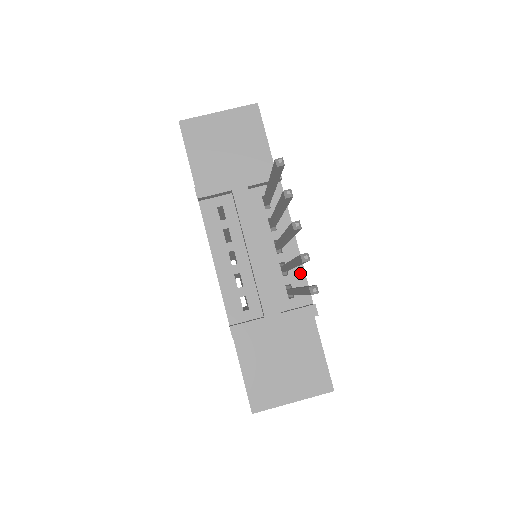
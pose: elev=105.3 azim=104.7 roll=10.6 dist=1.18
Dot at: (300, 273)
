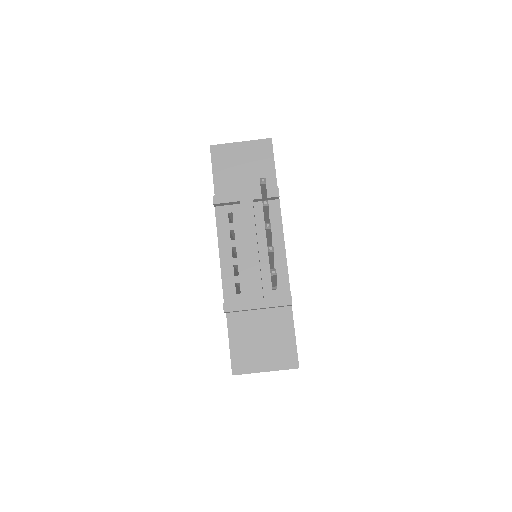
Dot at: (284, 271)
